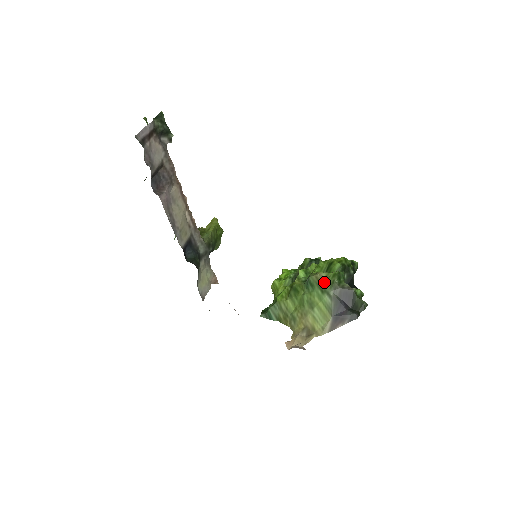
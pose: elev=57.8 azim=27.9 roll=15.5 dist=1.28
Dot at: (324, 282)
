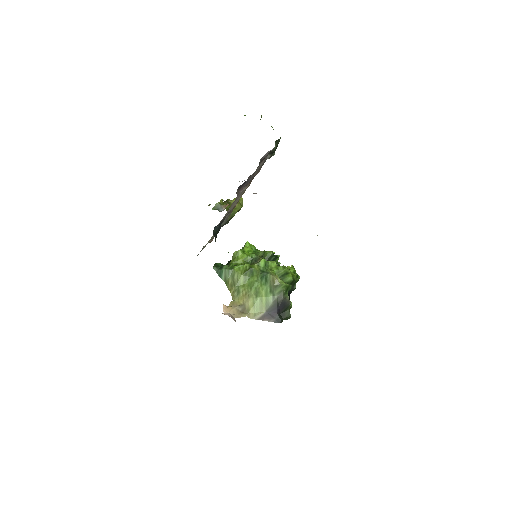
Dot at: (276, 286)
